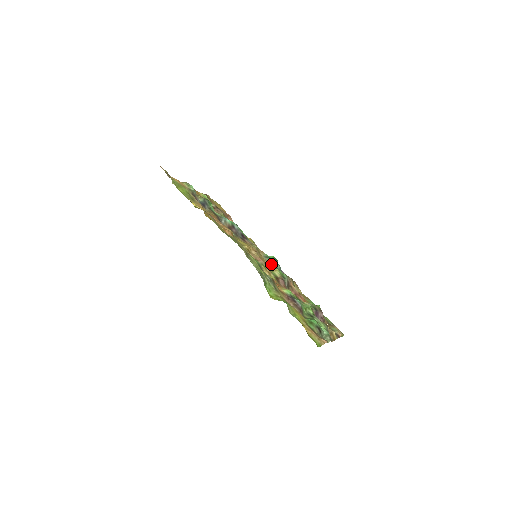
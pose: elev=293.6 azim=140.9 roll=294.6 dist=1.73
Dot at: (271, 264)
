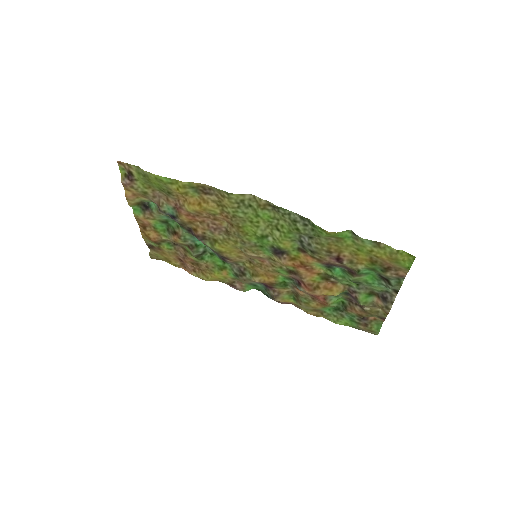
Dot at: (263, 283)
